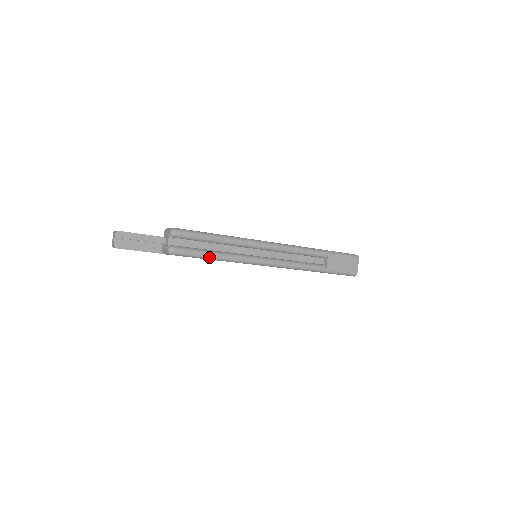
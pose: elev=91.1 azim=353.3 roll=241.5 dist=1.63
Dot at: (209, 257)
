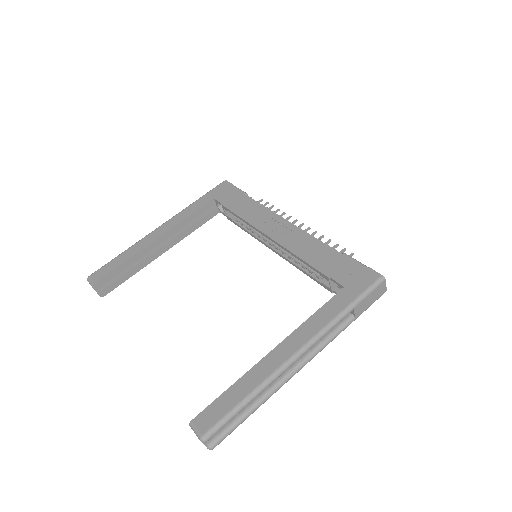
Dot at: (245, 419)
